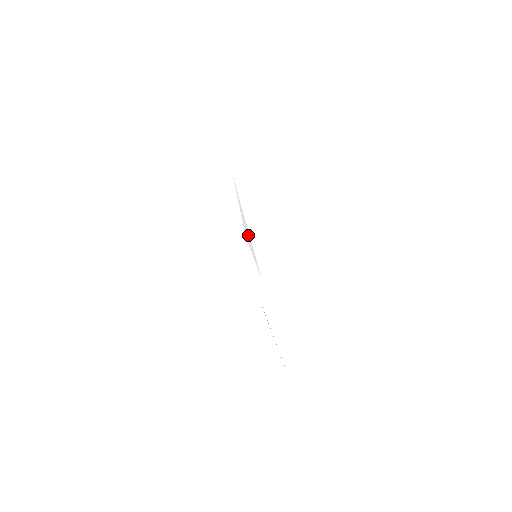
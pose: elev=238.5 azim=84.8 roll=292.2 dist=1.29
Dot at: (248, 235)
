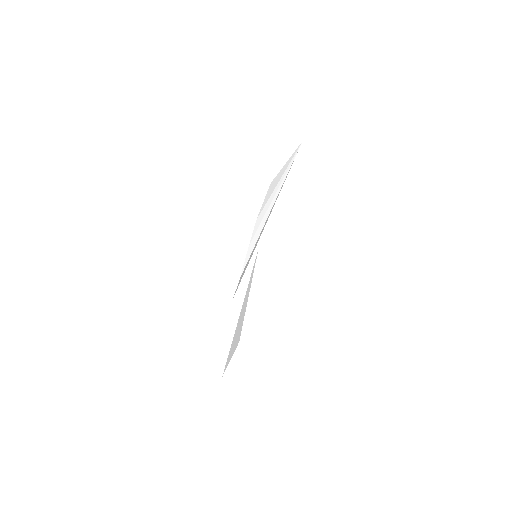
Dot at: occluded
